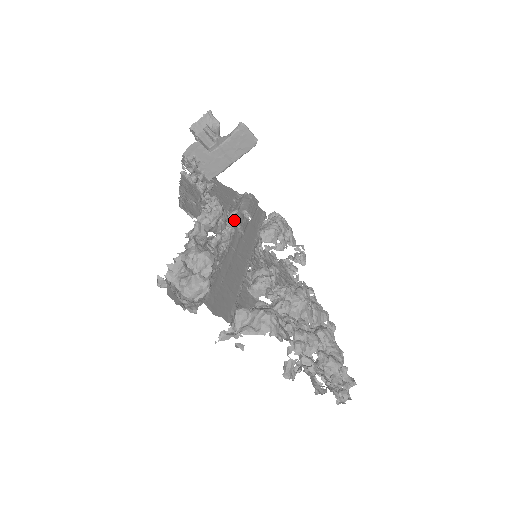
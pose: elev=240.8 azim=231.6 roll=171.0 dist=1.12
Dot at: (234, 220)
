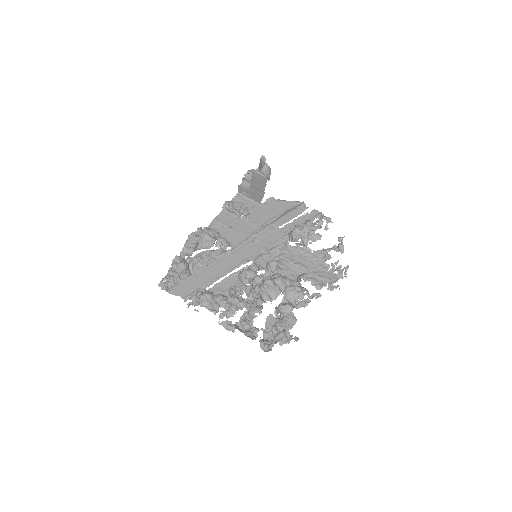
Dot at: (258, 232)
